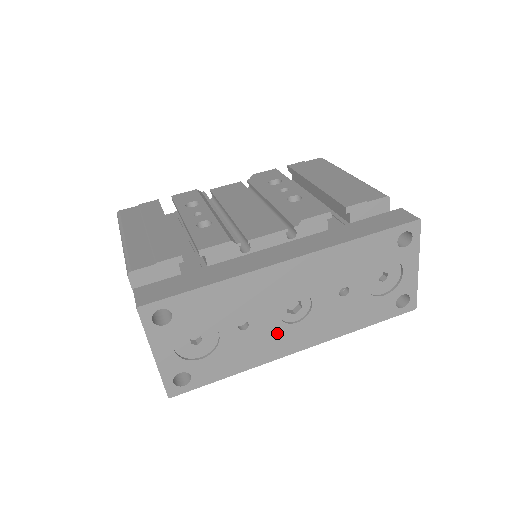
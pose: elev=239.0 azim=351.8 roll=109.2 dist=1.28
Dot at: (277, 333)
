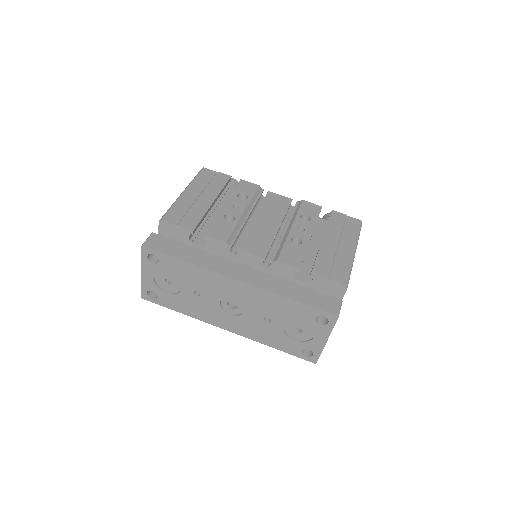
Dot at: (216, 311)
